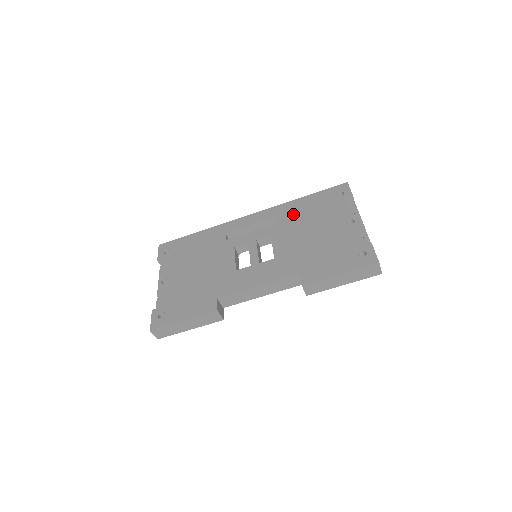
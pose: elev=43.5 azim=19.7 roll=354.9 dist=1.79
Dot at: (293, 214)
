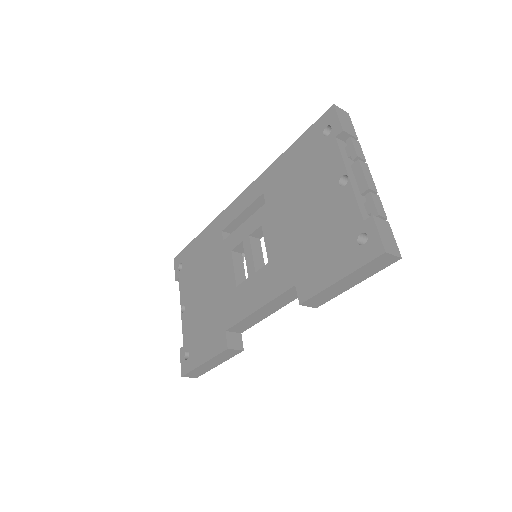
Dot at: (279, 184)
